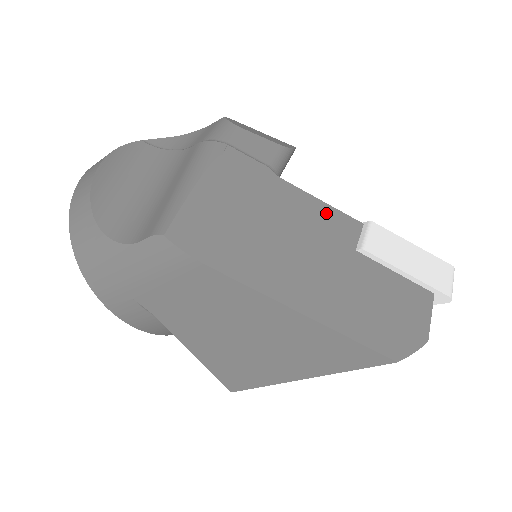
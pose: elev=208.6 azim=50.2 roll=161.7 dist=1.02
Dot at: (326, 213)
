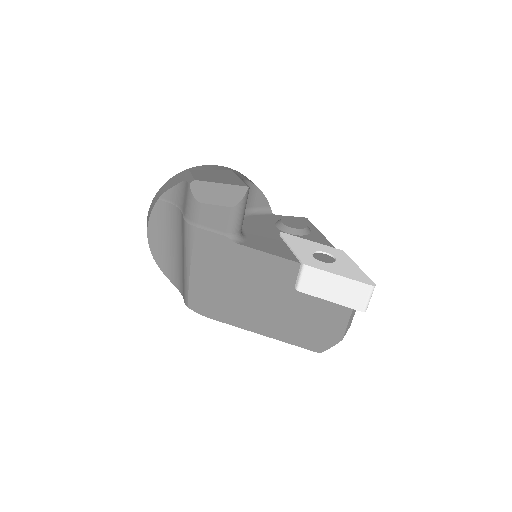
Dot at: (272, 263)
